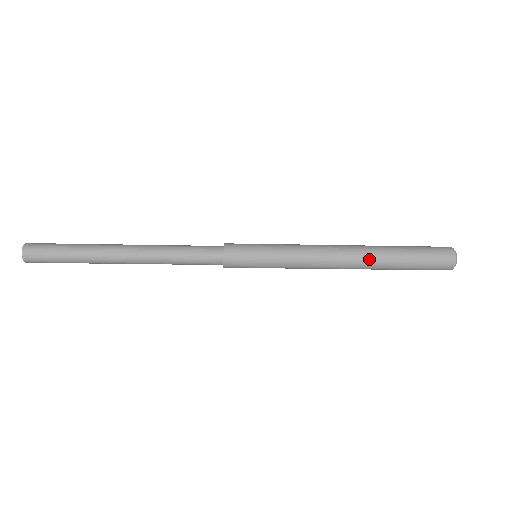
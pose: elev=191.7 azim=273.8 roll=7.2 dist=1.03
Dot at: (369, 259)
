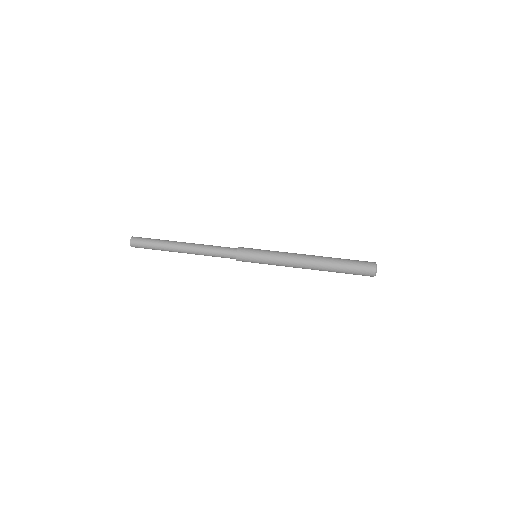
Dot at: (320, 270)
